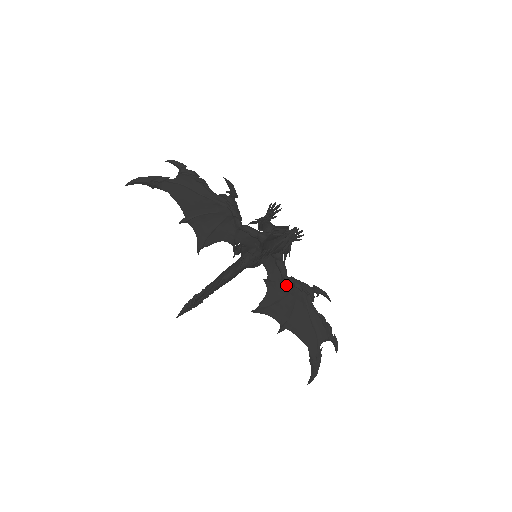
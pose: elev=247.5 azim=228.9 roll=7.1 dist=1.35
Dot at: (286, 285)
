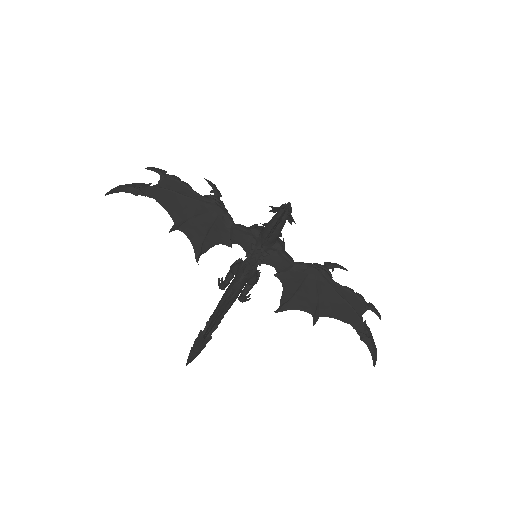
Dot at: (298, 271)
